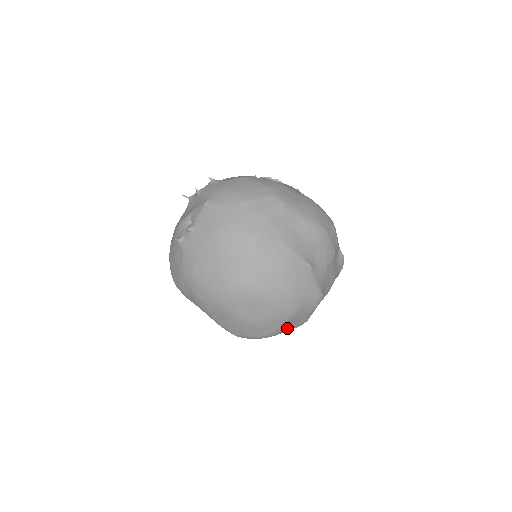
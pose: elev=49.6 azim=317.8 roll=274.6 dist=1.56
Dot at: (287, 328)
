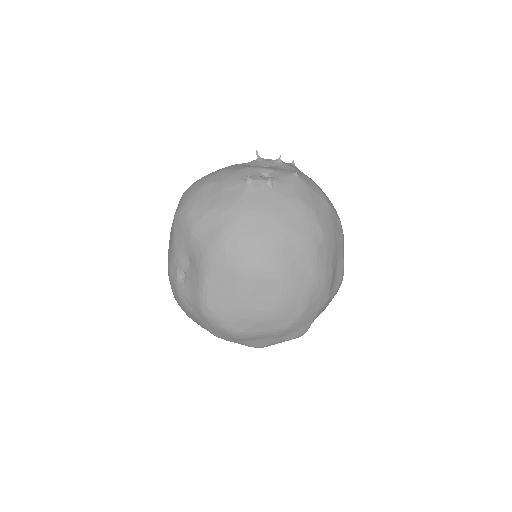
Dot at: (252, 339)
